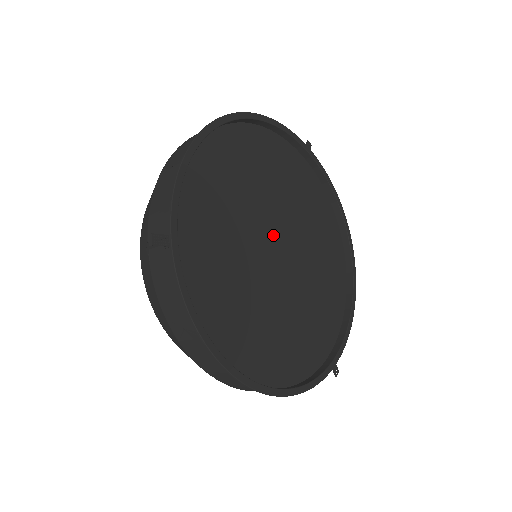
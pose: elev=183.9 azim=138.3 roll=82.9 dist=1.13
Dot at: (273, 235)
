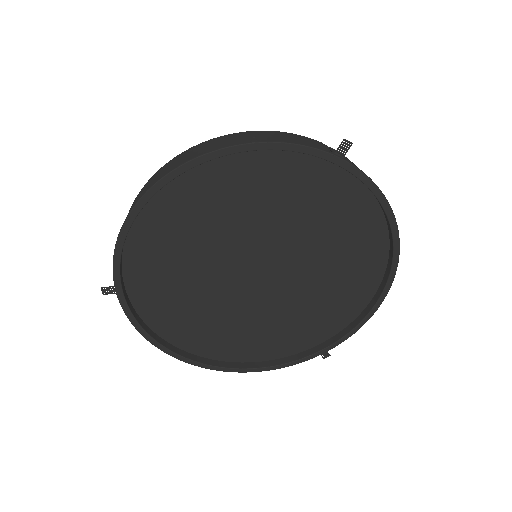
Dot at: (255, 260)
